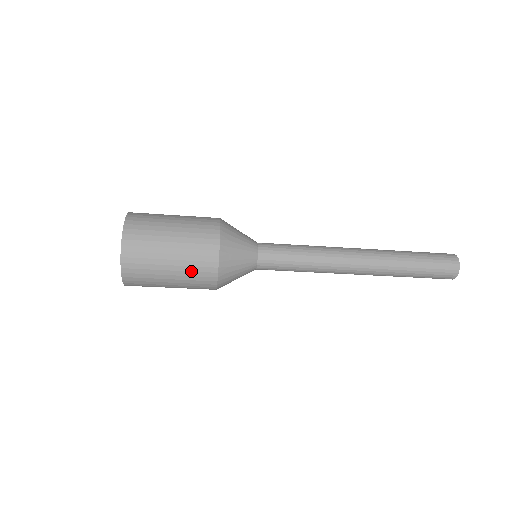
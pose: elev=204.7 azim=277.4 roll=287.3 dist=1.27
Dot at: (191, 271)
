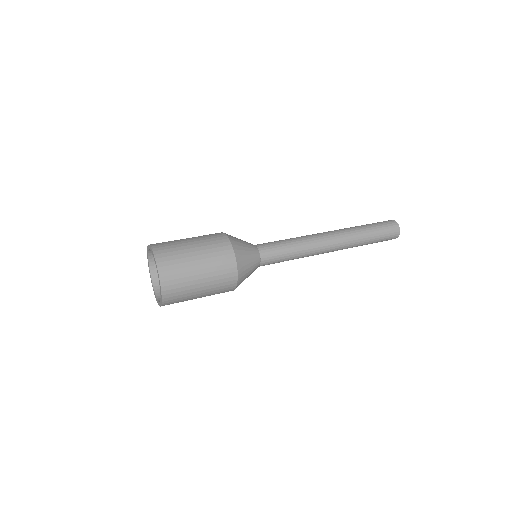
Dot at: (217, 287)
